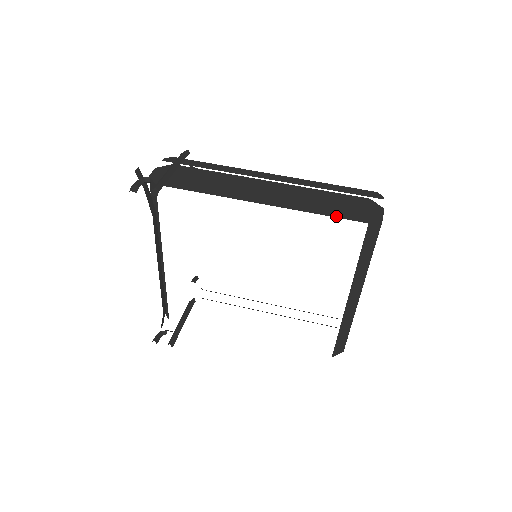
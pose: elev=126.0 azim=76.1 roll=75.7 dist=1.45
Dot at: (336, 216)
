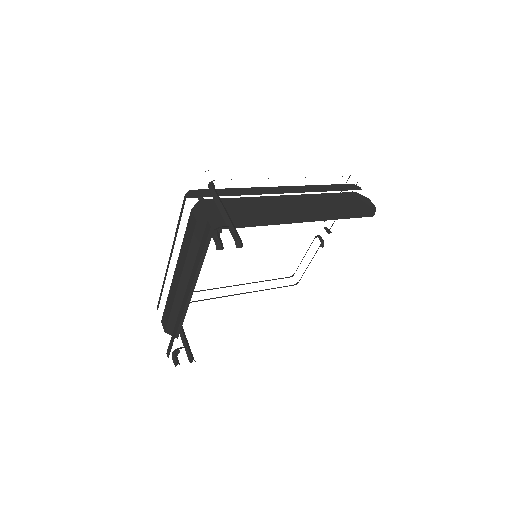
Dot at: (354, 217)
